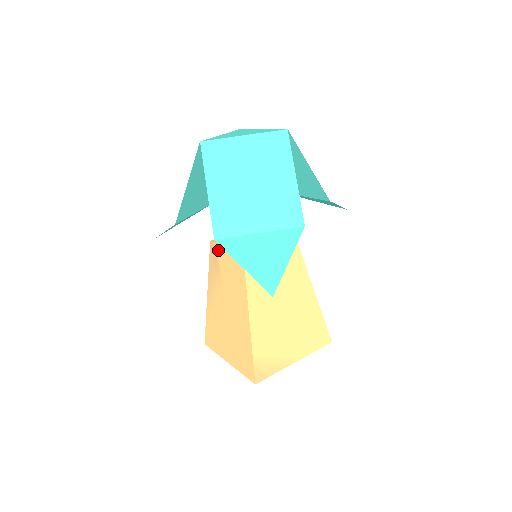
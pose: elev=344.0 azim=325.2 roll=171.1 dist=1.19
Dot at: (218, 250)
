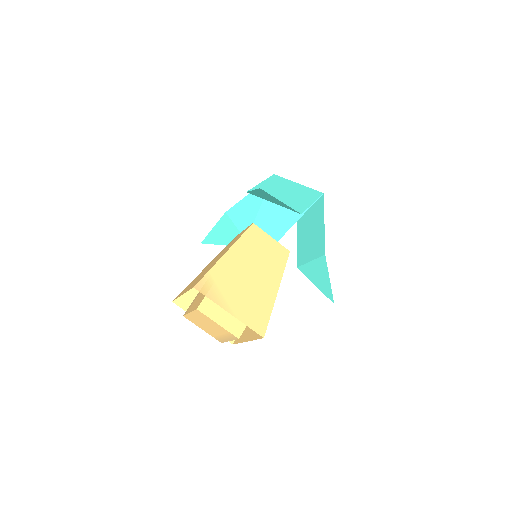
Dot at: occluded
